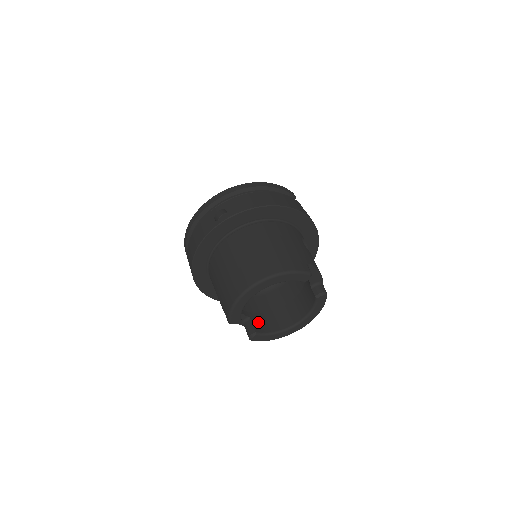
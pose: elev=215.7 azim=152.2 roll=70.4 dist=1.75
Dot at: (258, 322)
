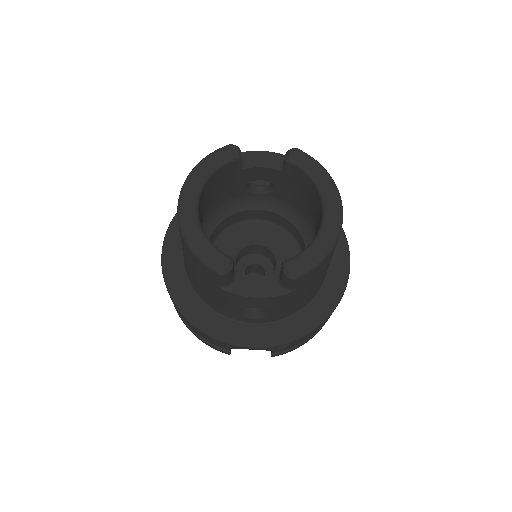
Dot at: occluded
